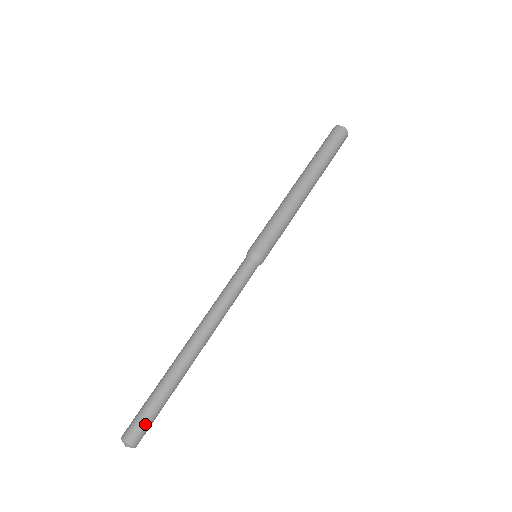
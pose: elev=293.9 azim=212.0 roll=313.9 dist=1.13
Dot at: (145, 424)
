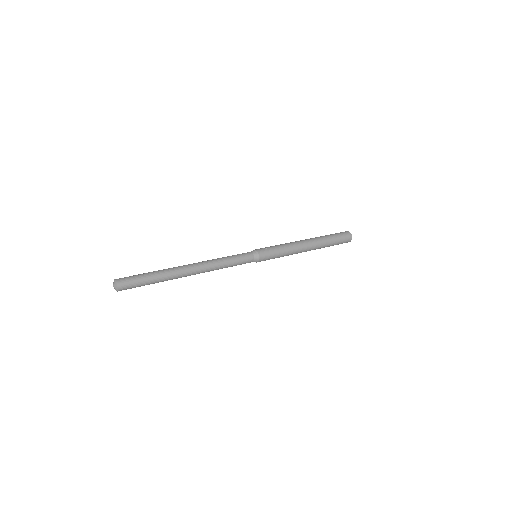
Dot at: (131, 276)
